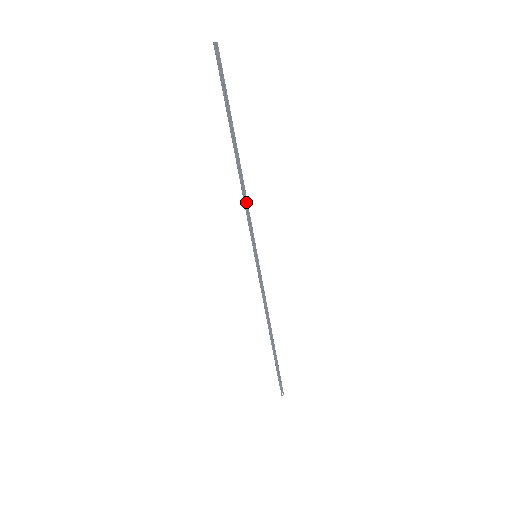
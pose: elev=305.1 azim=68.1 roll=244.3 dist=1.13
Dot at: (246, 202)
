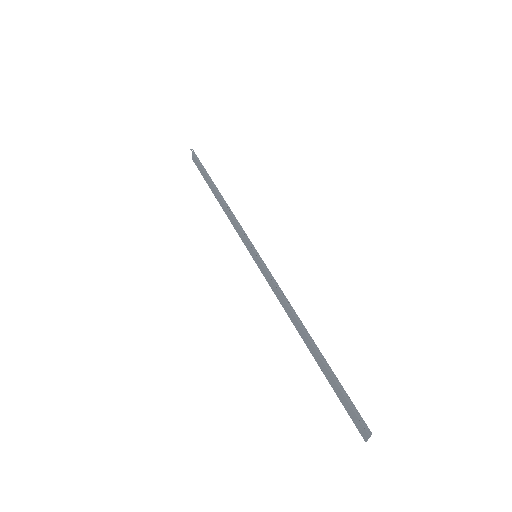
Dot at: (232, 214)
